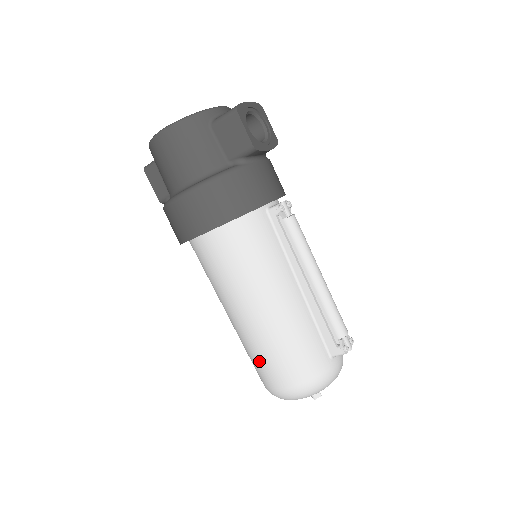
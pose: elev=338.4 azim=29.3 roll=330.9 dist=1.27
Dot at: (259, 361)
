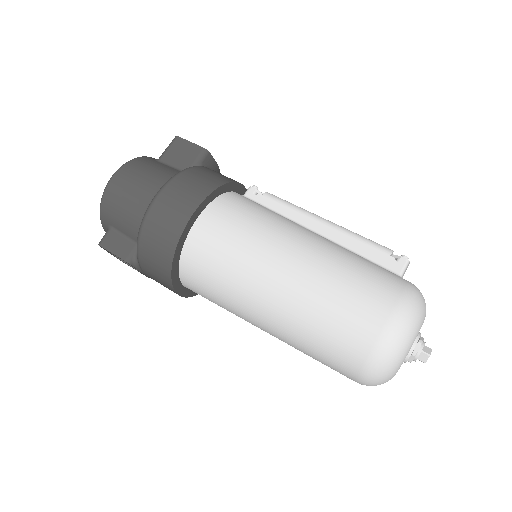
Dot at: (336, 313)
